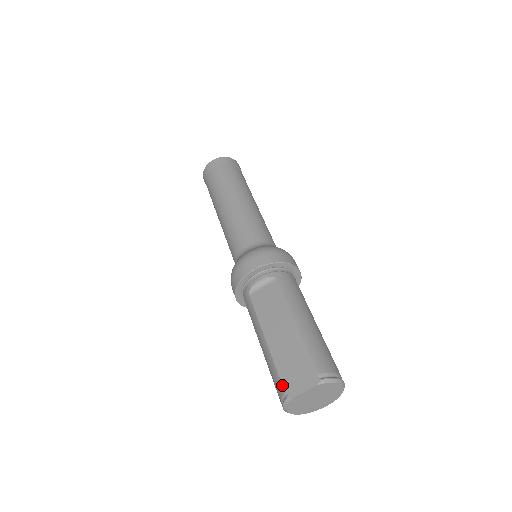
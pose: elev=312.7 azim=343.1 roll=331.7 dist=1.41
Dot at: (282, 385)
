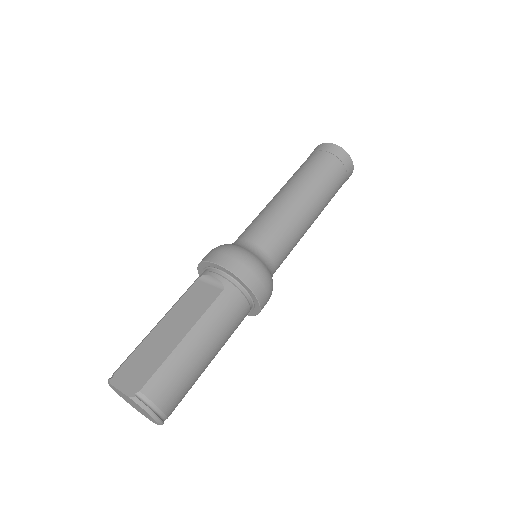
Dot at: (120, 367)
